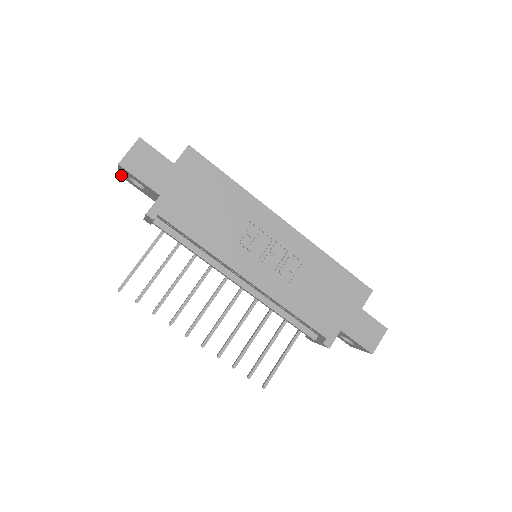
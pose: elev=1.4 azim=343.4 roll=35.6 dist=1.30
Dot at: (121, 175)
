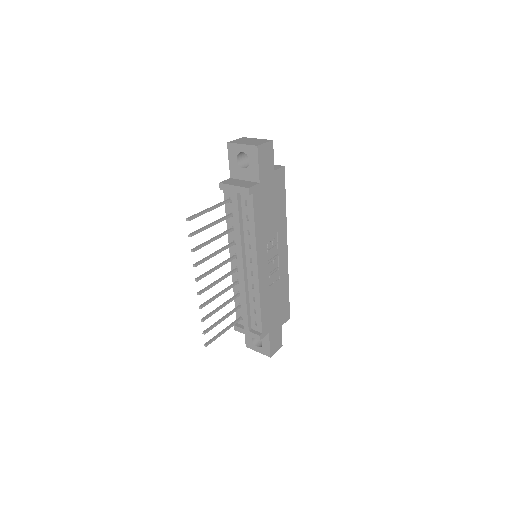
Dot at: (232, 145)
